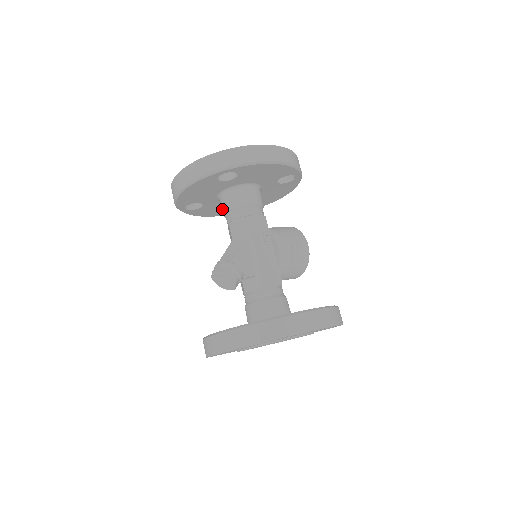
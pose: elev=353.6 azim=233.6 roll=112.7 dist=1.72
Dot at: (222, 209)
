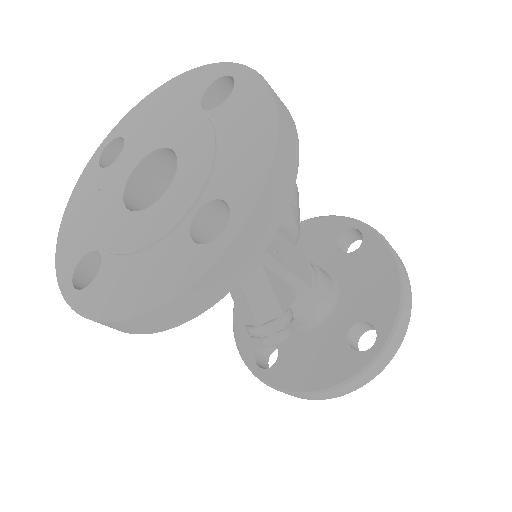
Dot at: occluded
